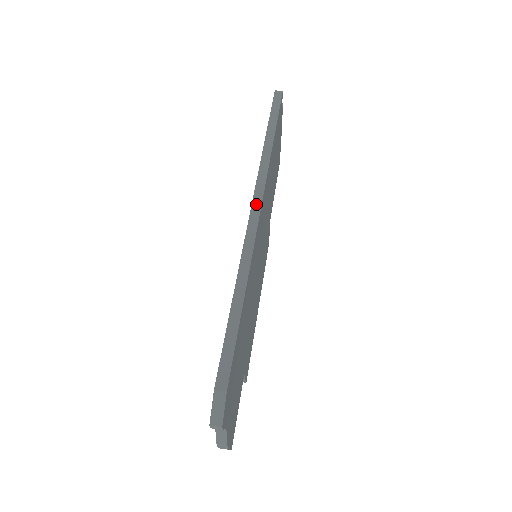
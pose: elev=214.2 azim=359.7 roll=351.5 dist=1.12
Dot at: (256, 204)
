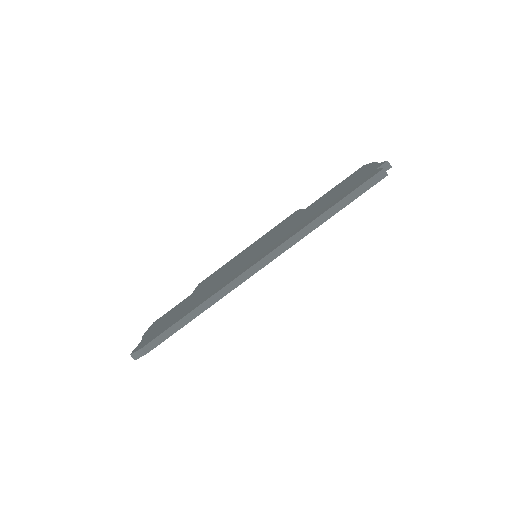
Dot at: (261, 264)
